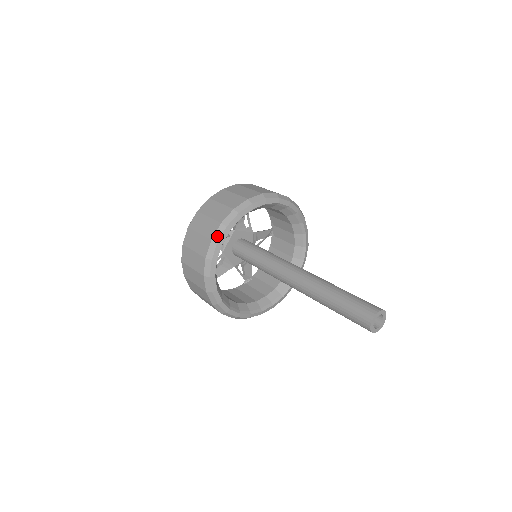
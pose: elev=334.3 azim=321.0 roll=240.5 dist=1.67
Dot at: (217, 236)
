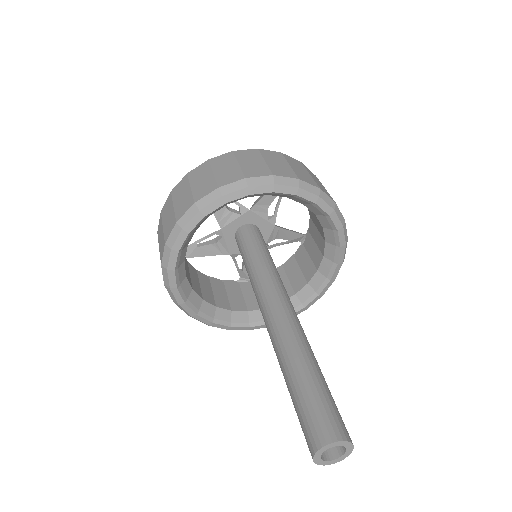
Dot at: (204, 202)
